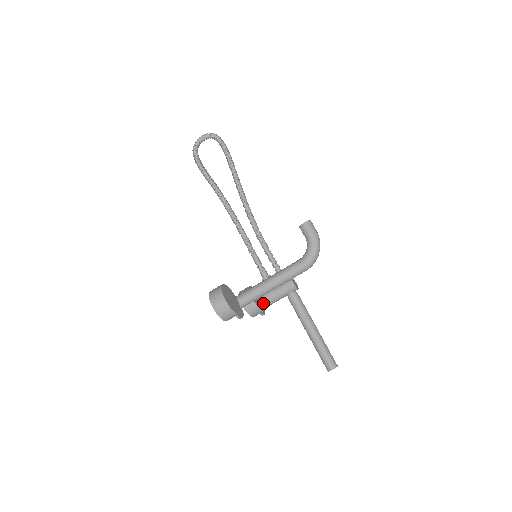
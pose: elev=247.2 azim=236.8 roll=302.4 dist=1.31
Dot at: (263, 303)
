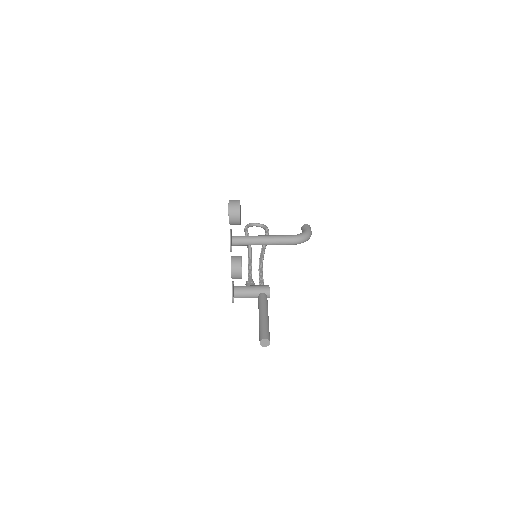
Dot at: (239, 289)
